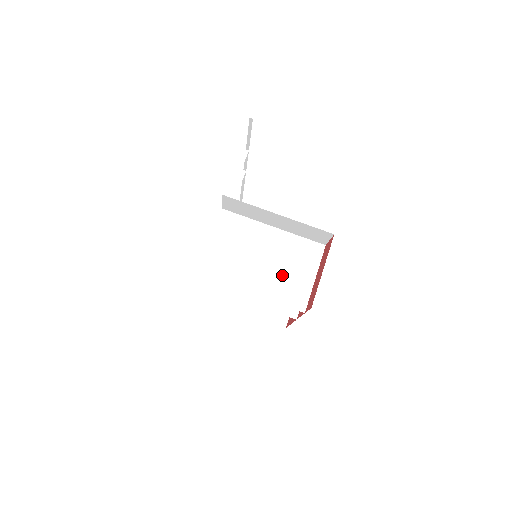
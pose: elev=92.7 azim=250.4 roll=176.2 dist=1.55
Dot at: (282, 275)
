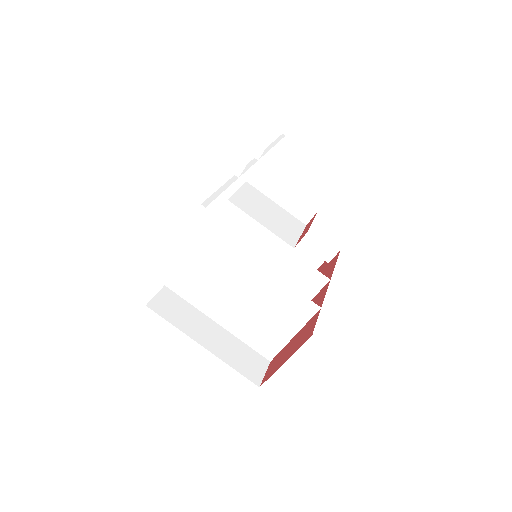
Dot at: (257, 319)
